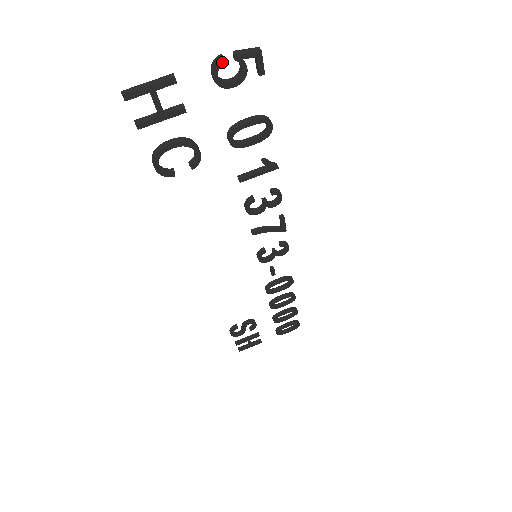
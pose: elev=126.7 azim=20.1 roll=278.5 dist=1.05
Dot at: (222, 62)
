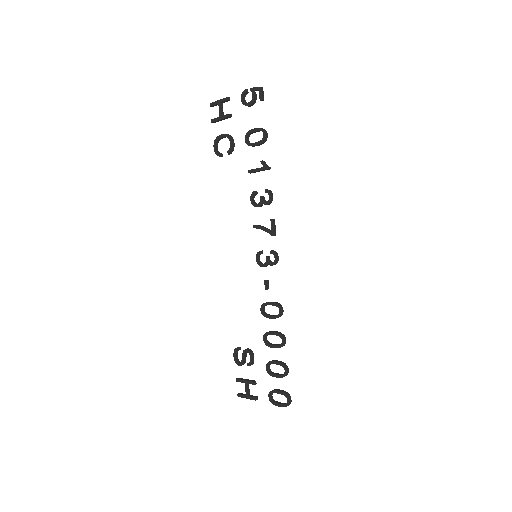
Dot at: (245, 91)
